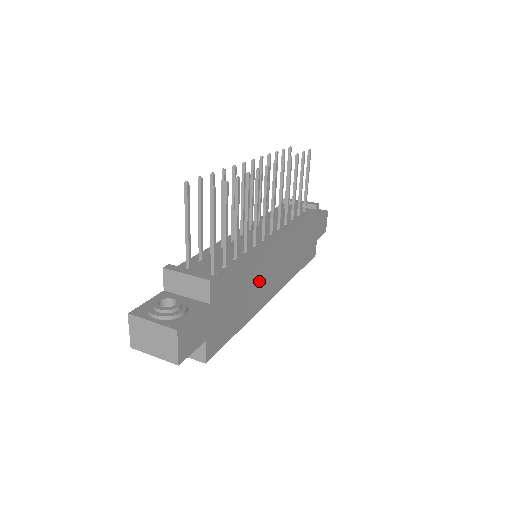
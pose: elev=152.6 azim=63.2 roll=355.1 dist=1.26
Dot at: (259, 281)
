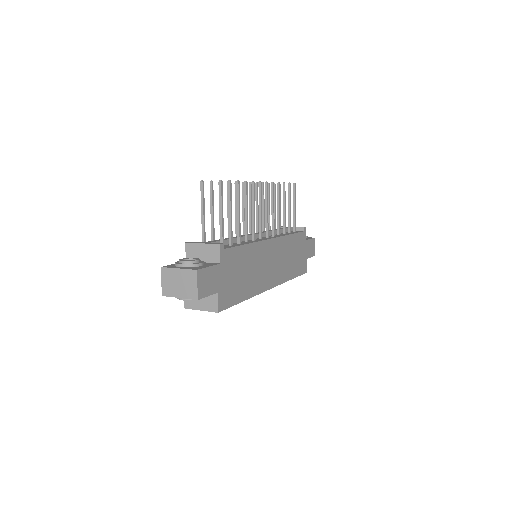
Dot at: (258, 267)
